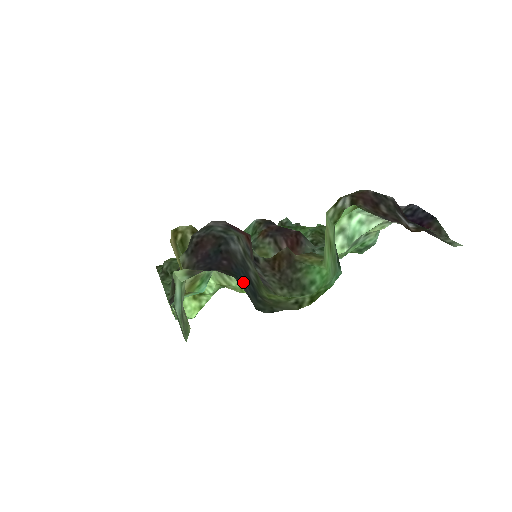
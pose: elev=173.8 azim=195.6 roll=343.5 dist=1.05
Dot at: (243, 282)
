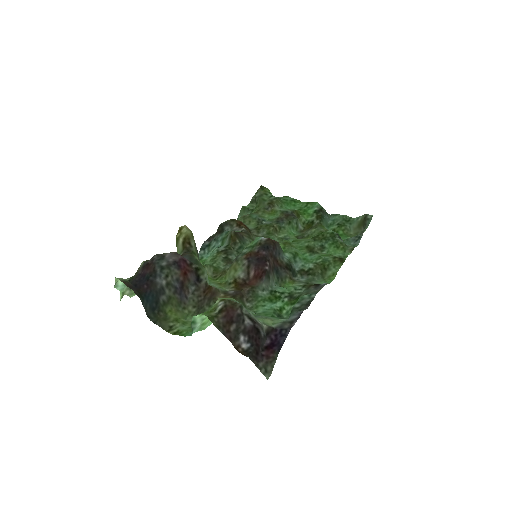
Dot at: (147, 301)
